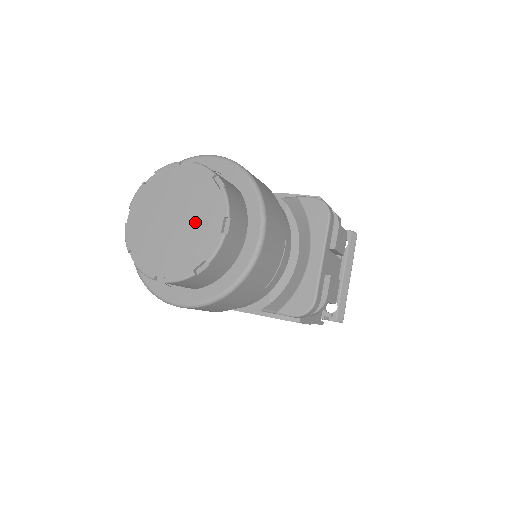
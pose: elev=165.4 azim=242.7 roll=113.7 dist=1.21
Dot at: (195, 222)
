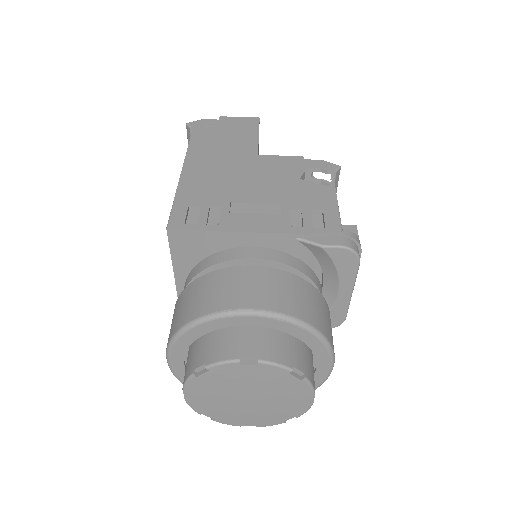
Dot at: (277, 400)
